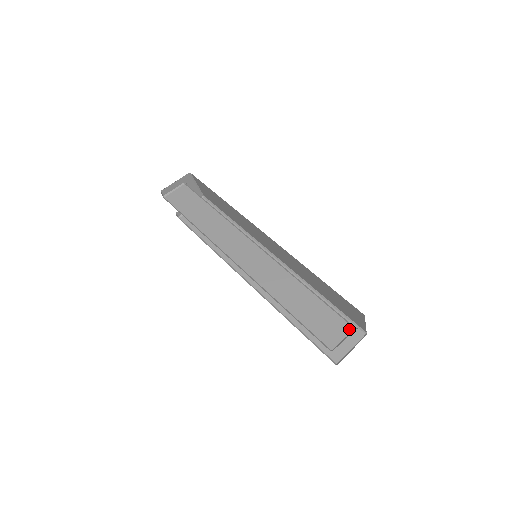
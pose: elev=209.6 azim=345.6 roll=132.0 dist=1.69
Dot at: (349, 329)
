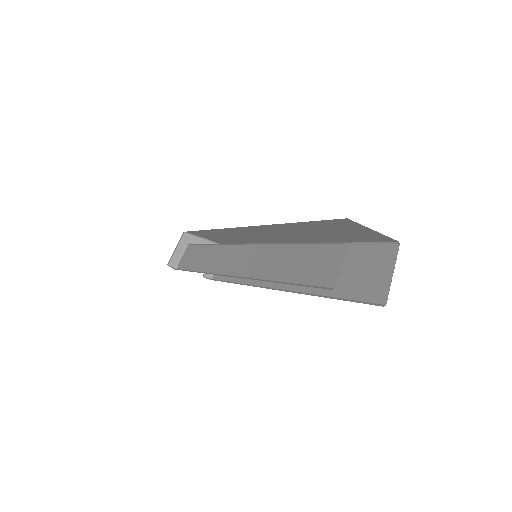
Dot at: (345, 249)
